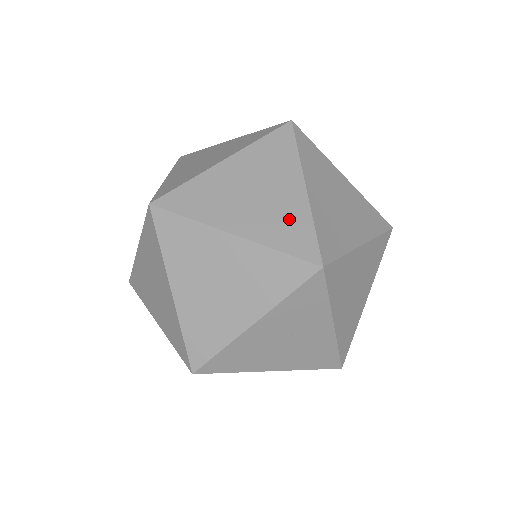
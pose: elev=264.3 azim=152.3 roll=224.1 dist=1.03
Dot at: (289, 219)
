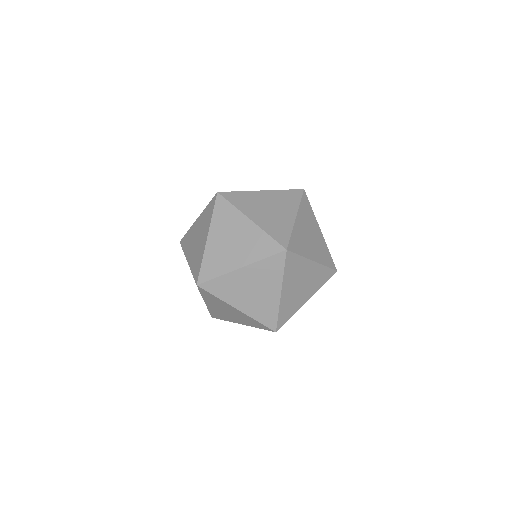
Dot at: (323, 249)
